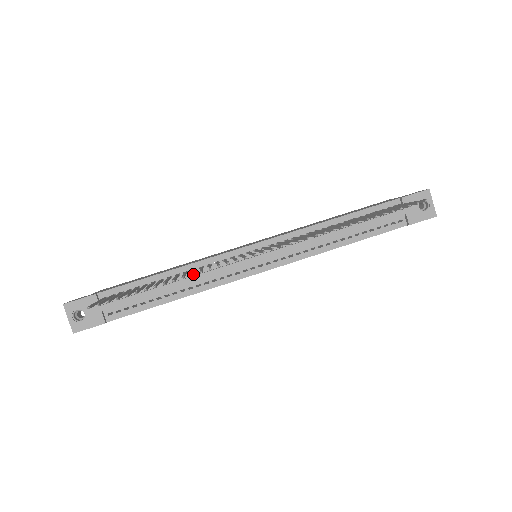
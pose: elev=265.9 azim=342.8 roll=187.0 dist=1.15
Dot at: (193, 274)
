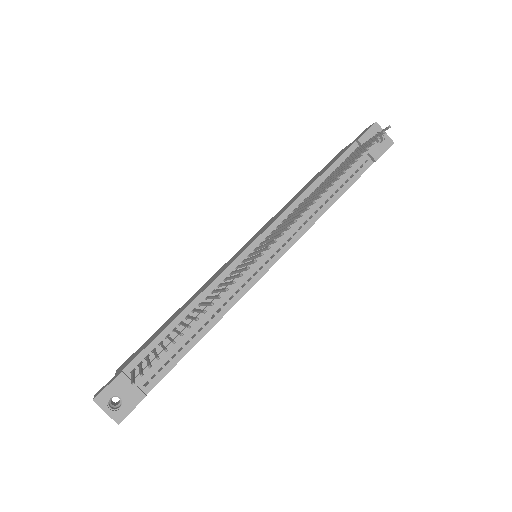
Dot at: occluded
